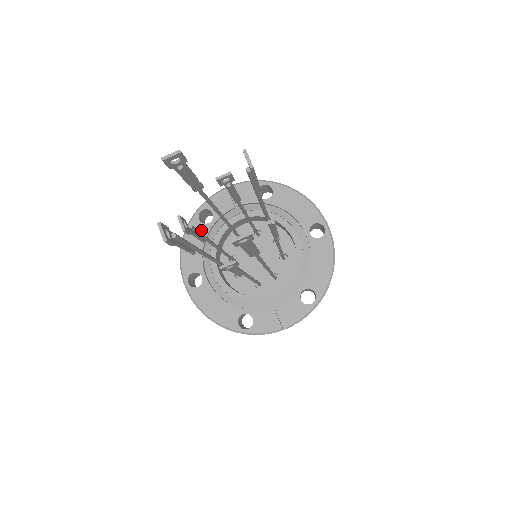
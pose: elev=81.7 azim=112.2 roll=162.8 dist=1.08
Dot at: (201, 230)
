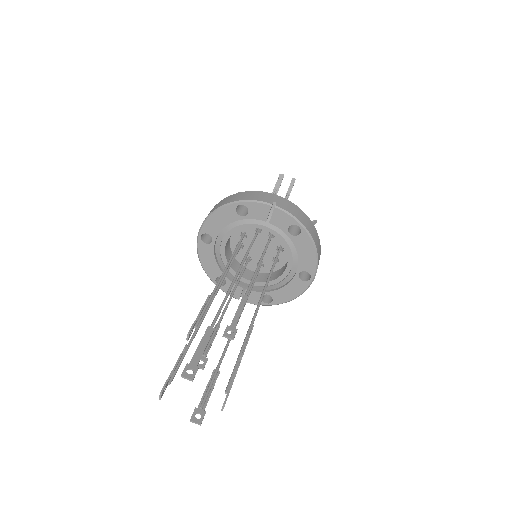
Dot at: (232, 216)
